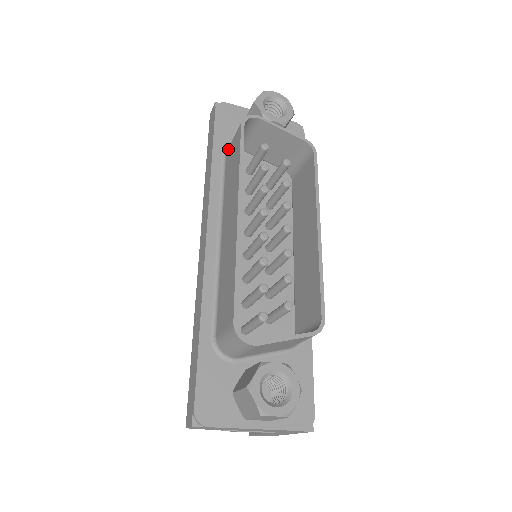
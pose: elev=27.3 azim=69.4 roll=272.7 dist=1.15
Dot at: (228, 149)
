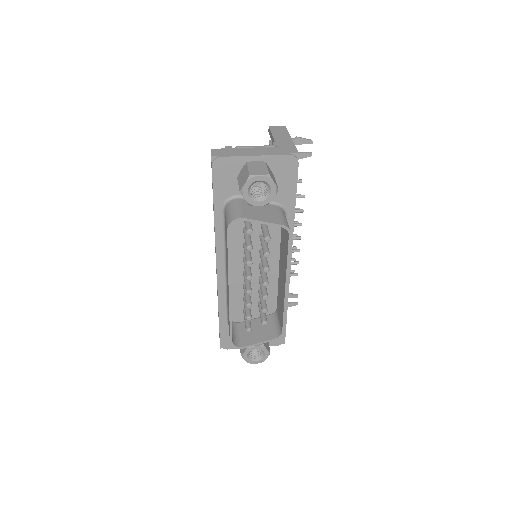
Dot at: (225, 214)
